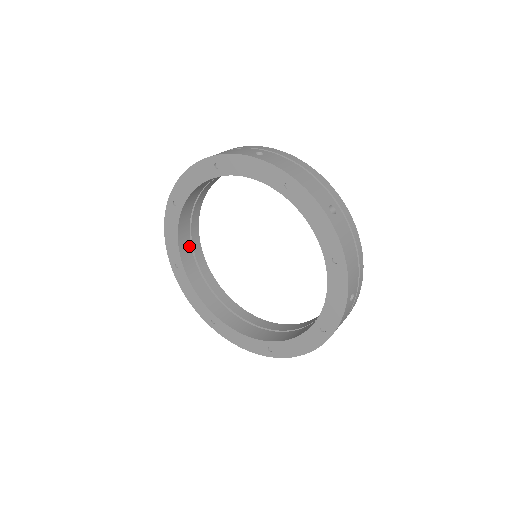
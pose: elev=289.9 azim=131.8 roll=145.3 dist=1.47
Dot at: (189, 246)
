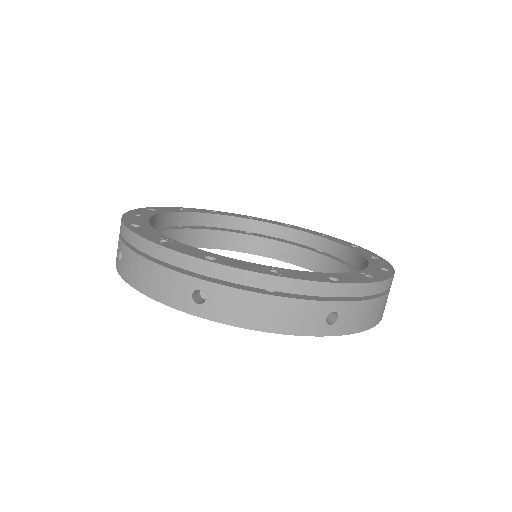
Dot at: (172, 232)
